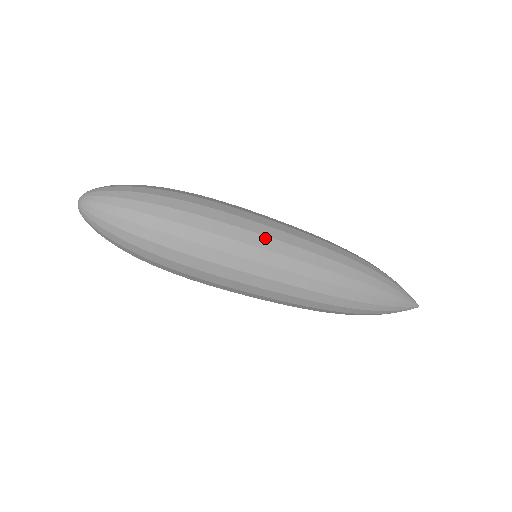
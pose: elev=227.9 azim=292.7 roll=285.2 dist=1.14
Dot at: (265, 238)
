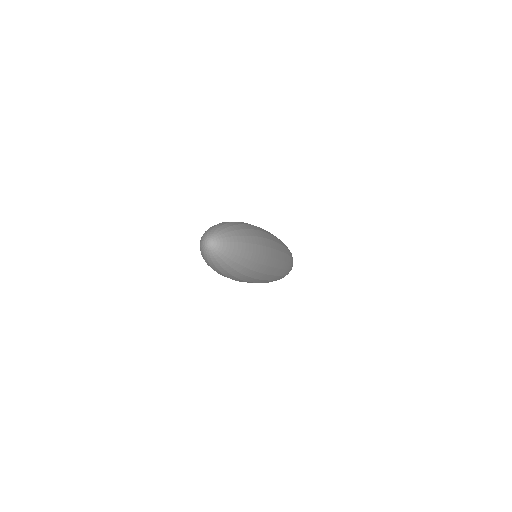
Dot at: (279, 244)
